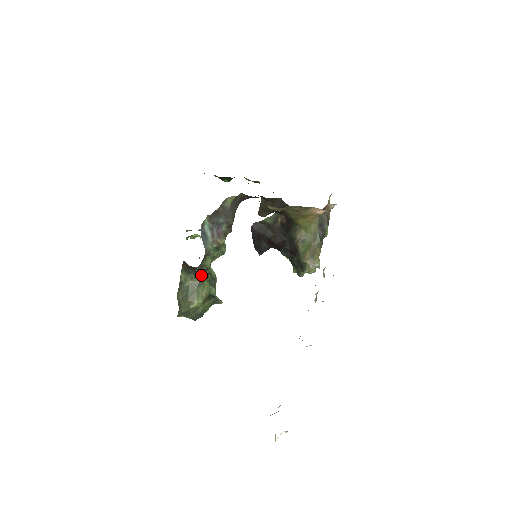
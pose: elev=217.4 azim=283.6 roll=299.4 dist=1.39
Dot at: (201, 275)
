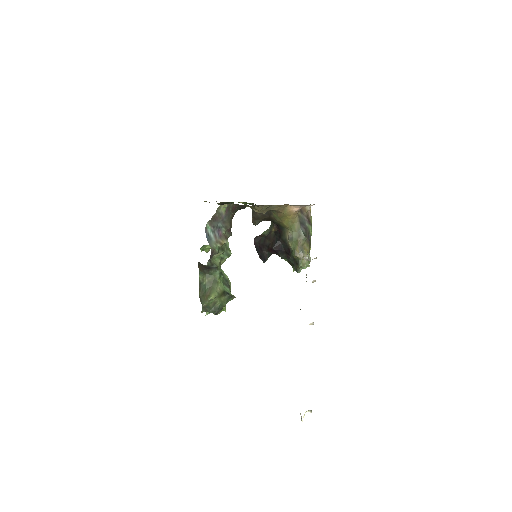
Dot at: (214, 274)
